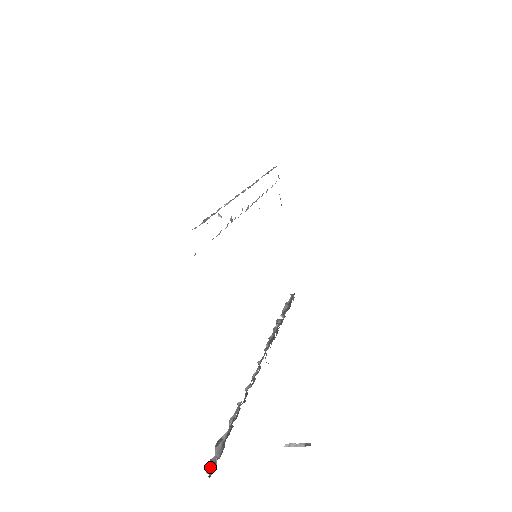
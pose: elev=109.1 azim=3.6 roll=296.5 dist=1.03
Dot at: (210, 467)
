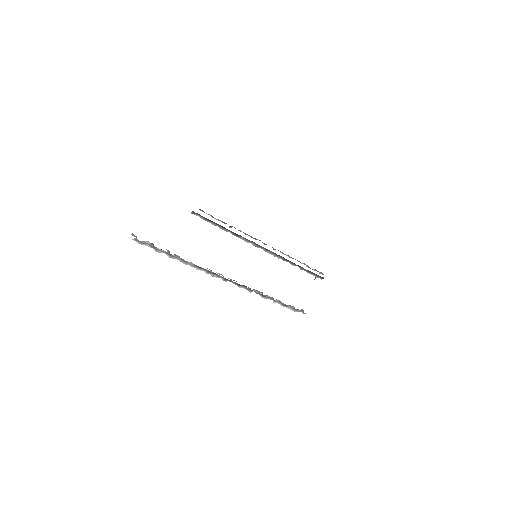
Dot at: (136, 236)
